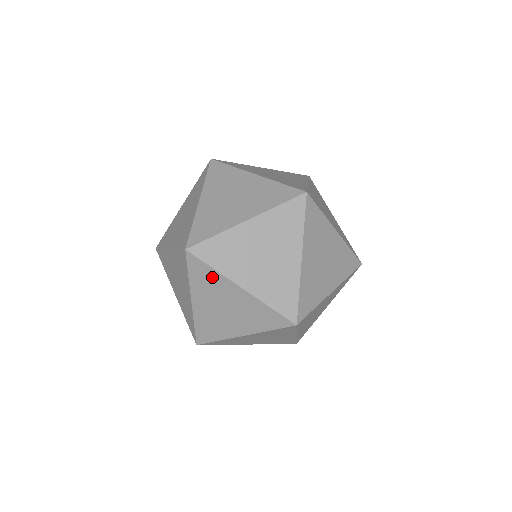
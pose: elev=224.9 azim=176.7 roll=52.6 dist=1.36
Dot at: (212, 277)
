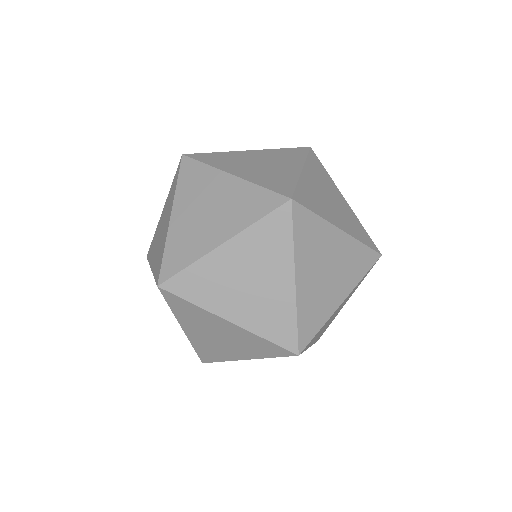
Dot at: (200, 274)
